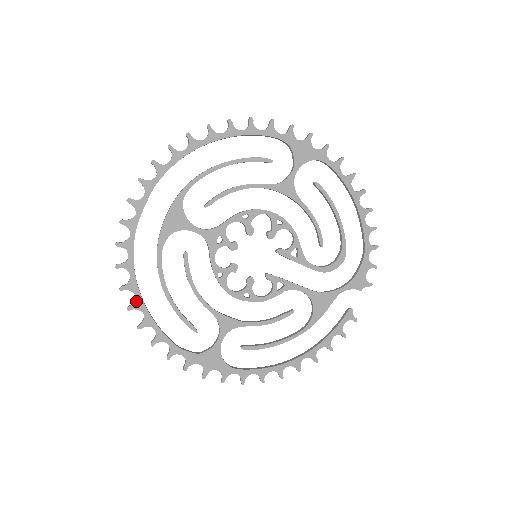
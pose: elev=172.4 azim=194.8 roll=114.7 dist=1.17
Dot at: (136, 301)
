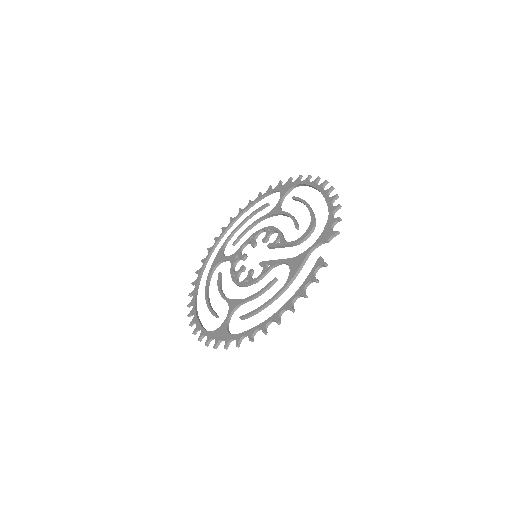
Dot at: (192, 309)
